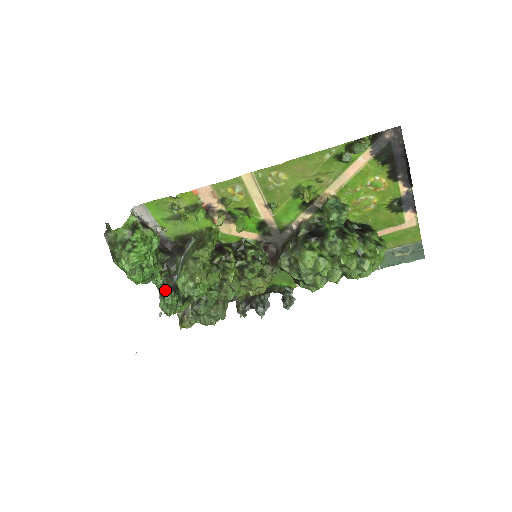
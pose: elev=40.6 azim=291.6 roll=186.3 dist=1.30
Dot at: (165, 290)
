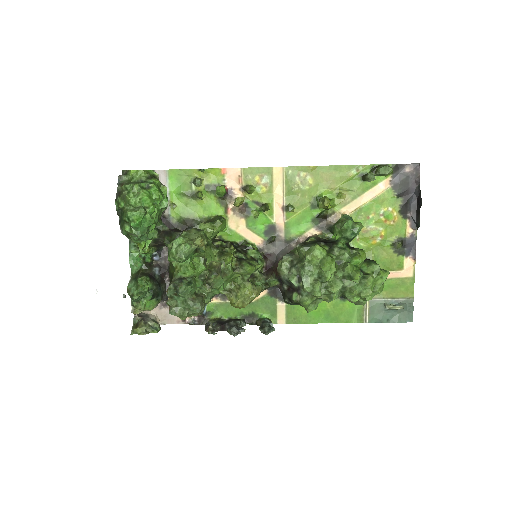
Dot at: (141, 273)
